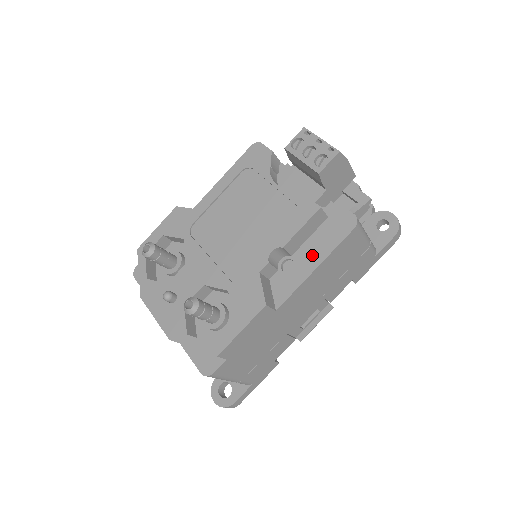
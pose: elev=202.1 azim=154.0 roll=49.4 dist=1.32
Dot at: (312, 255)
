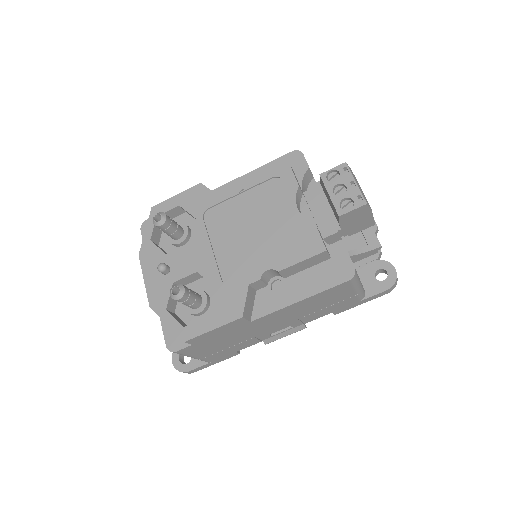
Dot at: (302, 287)
